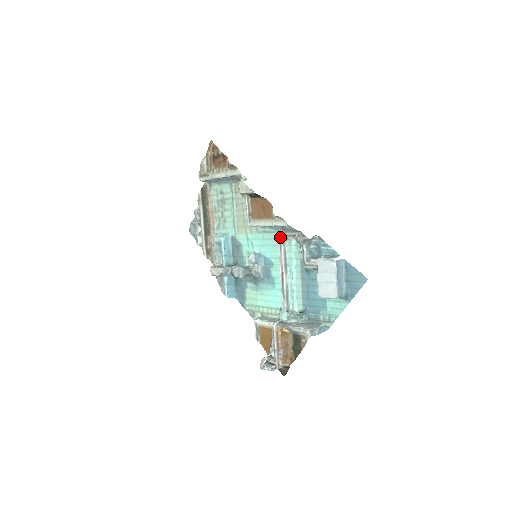
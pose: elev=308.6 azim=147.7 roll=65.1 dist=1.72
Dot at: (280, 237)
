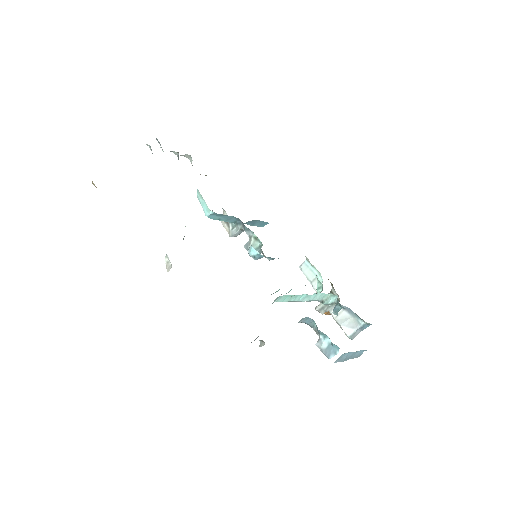
Dot at: occluded
